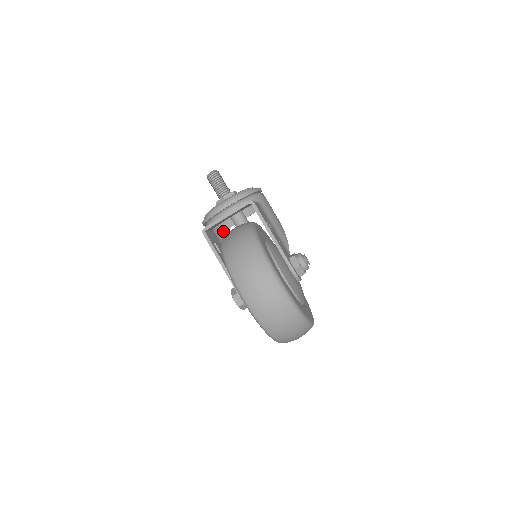
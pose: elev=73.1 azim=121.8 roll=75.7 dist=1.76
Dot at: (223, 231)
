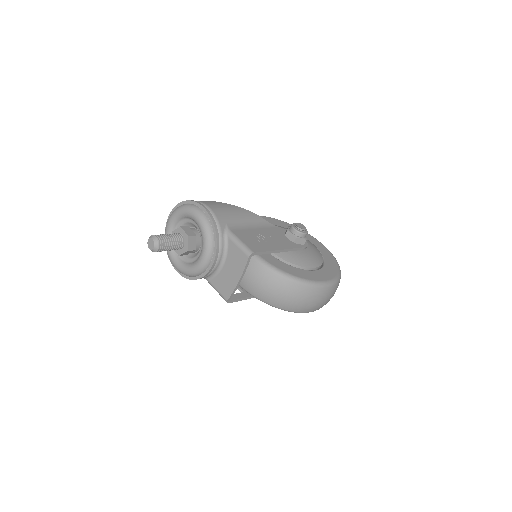
Dot at: occluded
